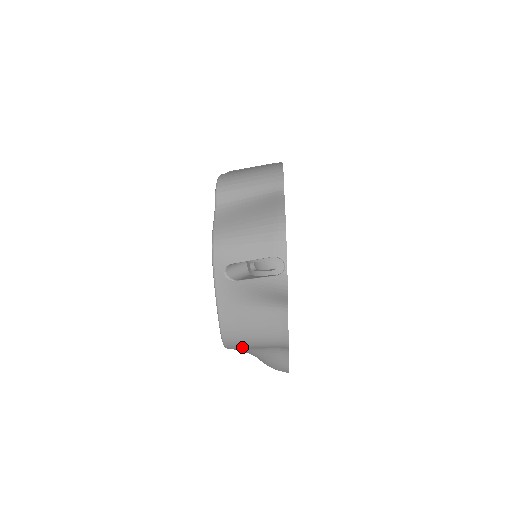
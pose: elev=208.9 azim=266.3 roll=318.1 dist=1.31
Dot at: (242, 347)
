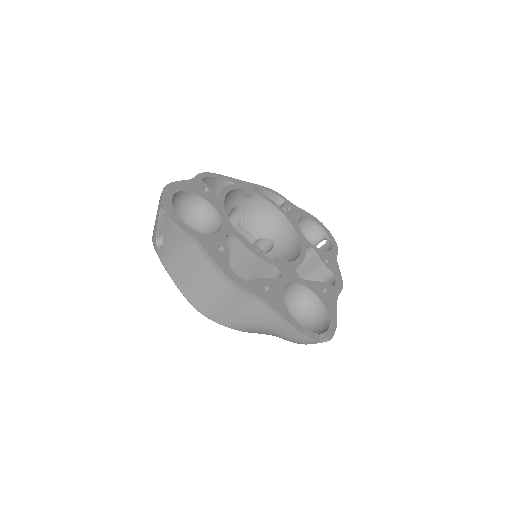
Dot at: (220, 312)
